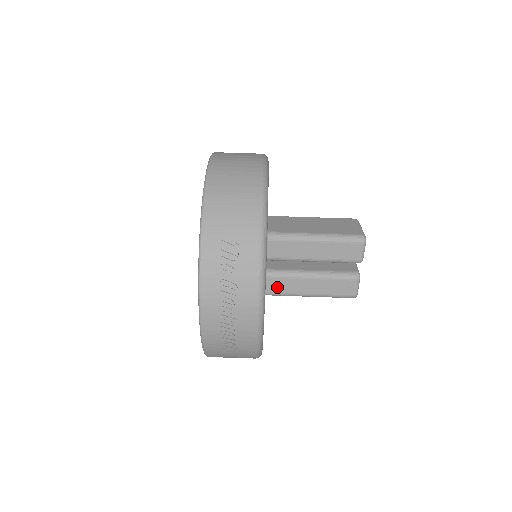
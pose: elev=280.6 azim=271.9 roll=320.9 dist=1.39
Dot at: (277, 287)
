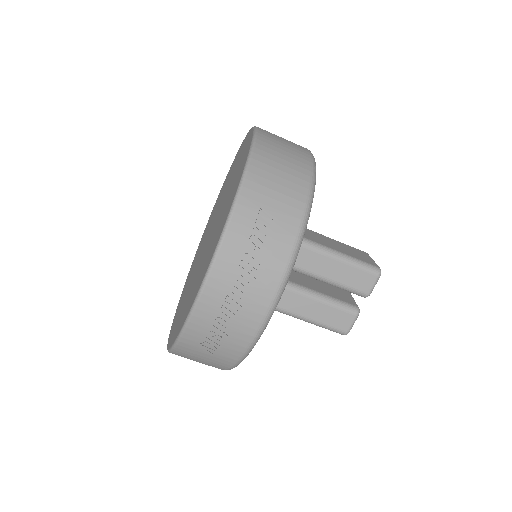
Dot at: occluded
